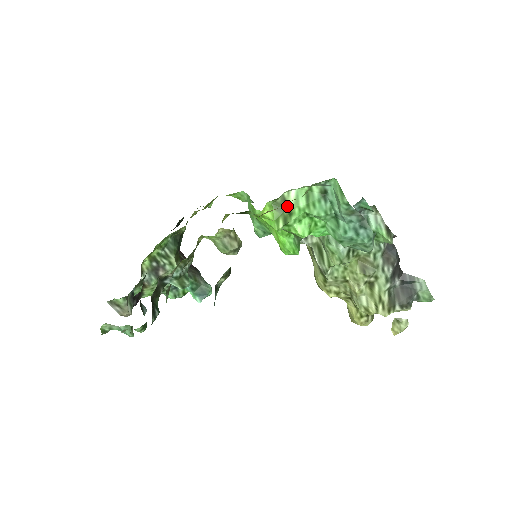
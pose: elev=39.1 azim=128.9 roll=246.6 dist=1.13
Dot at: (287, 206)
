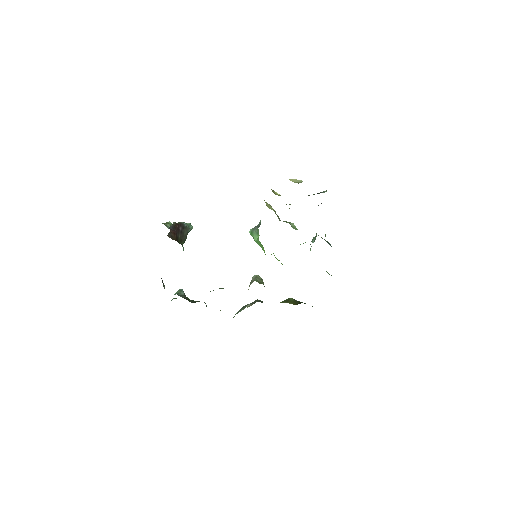
Dot at: occluded
